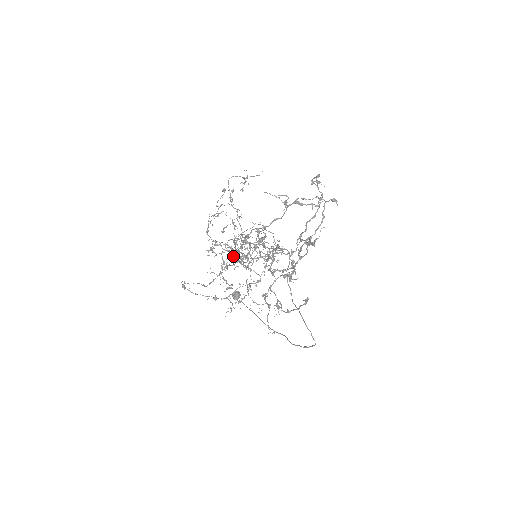
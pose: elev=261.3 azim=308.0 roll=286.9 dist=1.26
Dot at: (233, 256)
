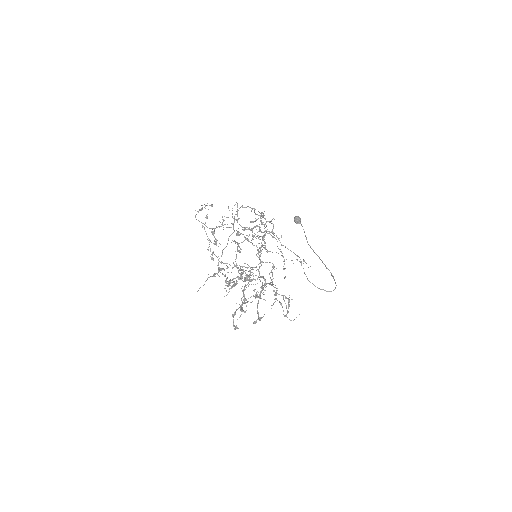
Dot at: (246, 267)
